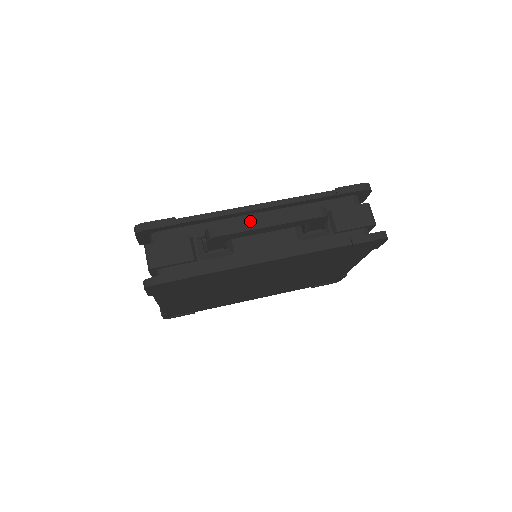
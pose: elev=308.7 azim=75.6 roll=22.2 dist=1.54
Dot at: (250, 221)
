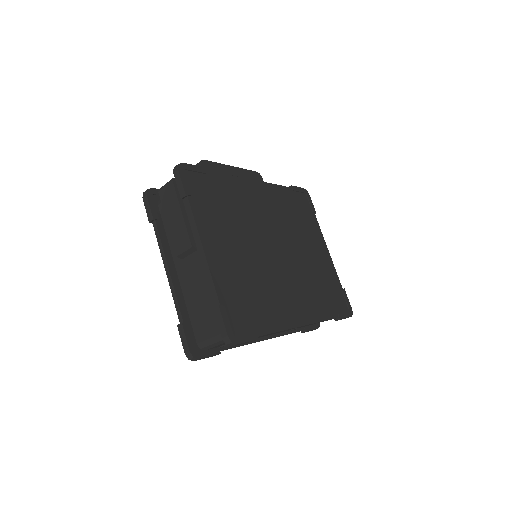
Dot at: occluded
